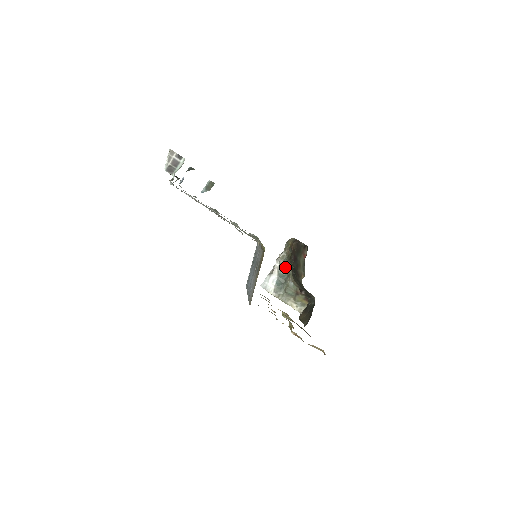
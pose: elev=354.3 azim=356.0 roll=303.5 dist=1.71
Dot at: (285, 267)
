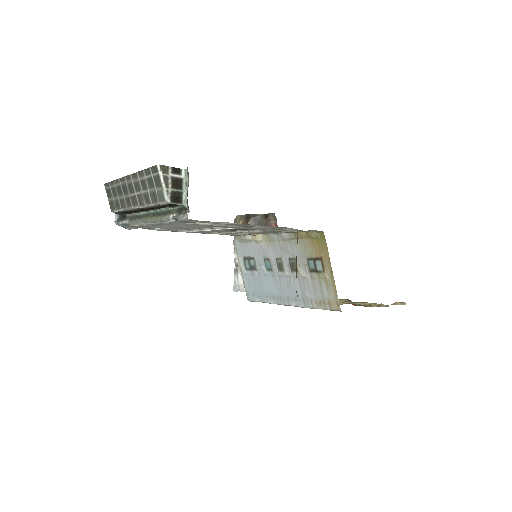
Dot at: occluded
